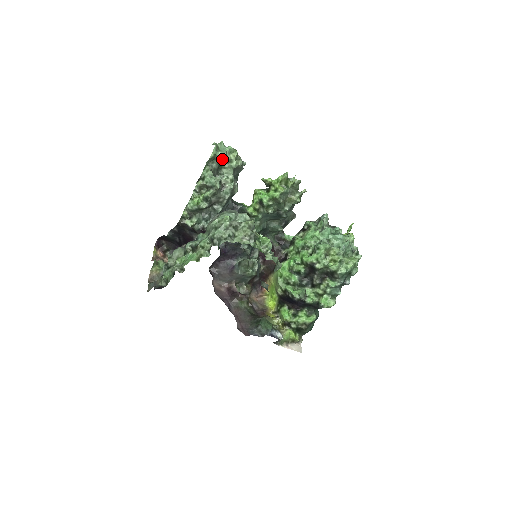
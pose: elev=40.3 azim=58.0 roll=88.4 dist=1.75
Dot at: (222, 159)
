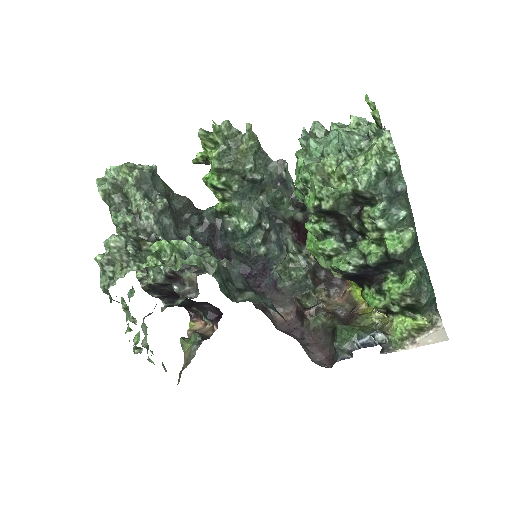
Dot at: (115, 187)
